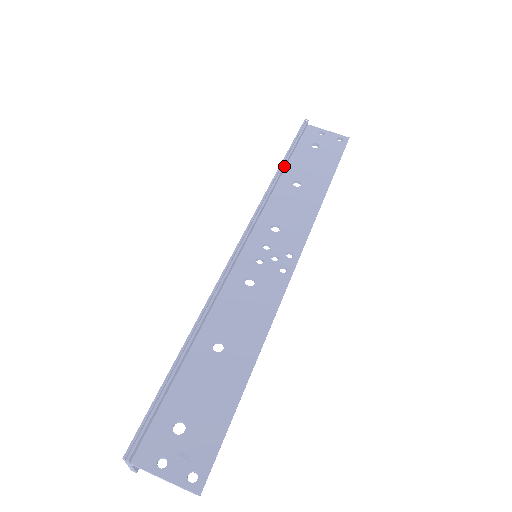
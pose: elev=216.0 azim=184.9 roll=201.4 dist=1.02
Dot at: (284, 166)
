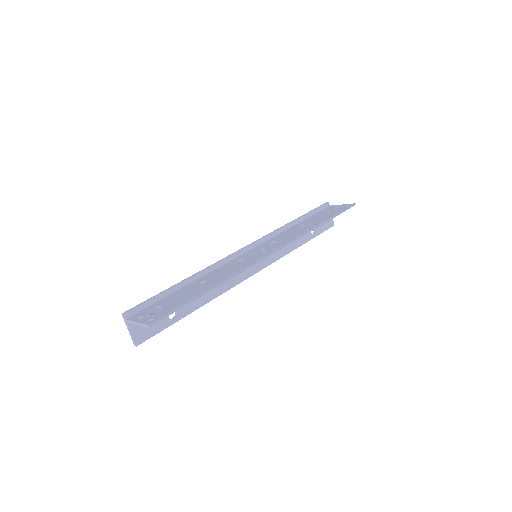
Dot at: (297, 220)
